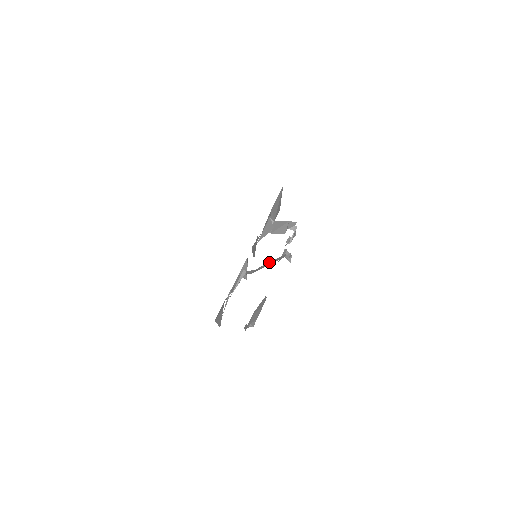
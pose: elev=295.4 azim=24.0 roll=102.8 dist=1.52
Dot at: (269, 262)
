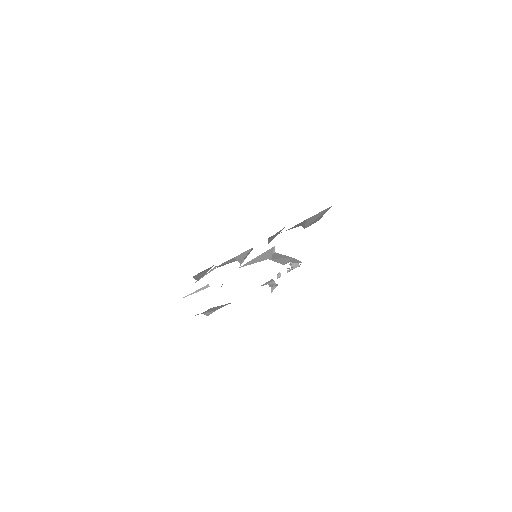
Dot at: occluded
